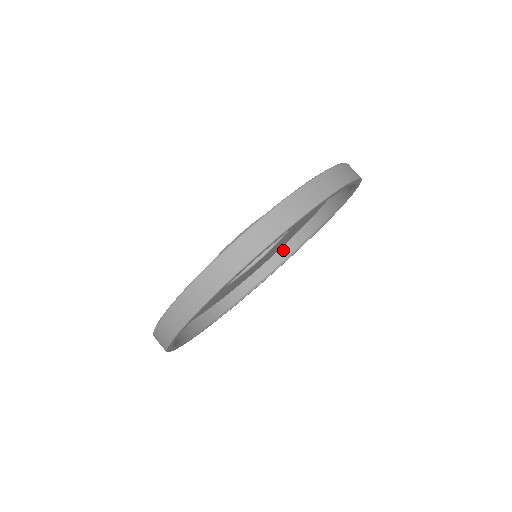
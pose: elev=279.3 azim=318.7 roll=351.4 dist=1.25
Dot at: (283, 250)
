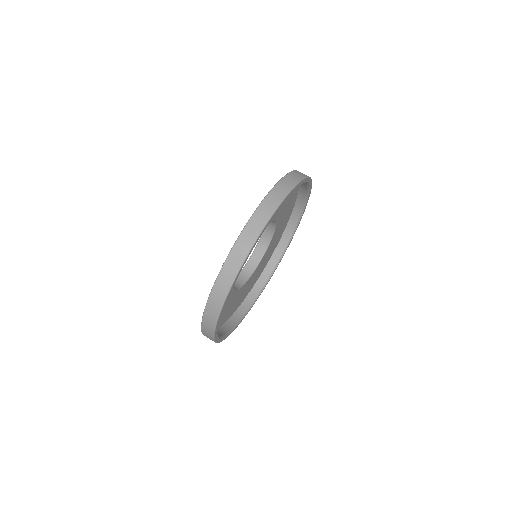
Dot at: (296, 206)
